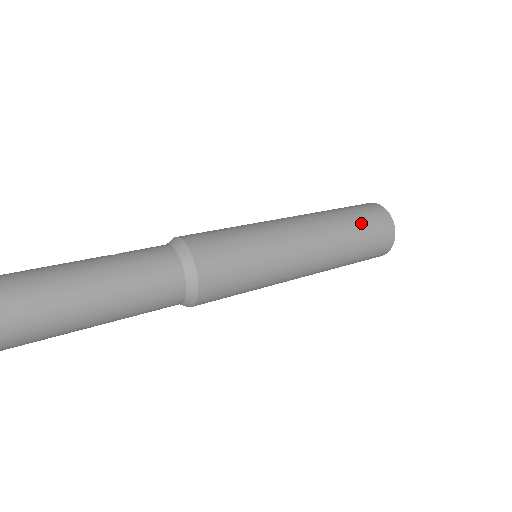
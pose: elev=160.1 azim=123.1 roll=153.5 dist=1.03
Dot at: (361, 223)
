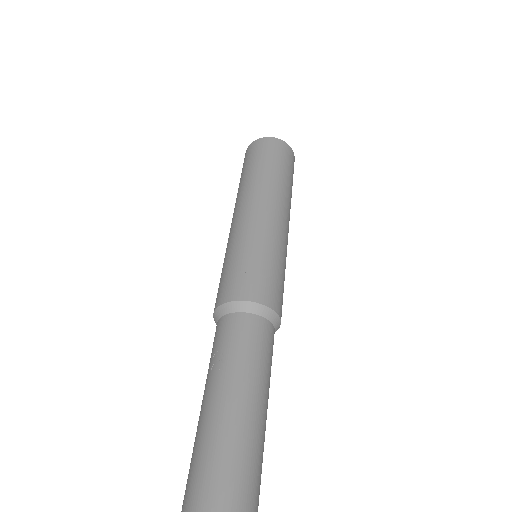
Dot at: (281, 165)
